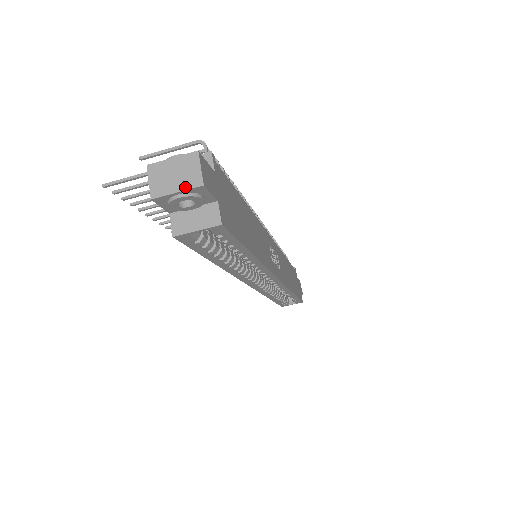
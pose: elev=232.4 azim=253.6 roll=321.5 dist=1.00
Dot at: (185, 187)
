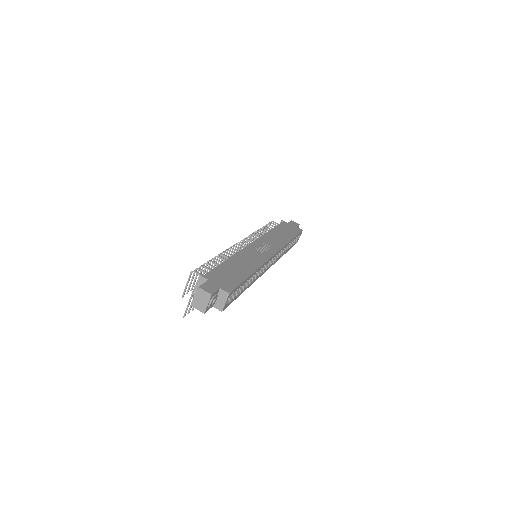
Dot at: (208, 301)
